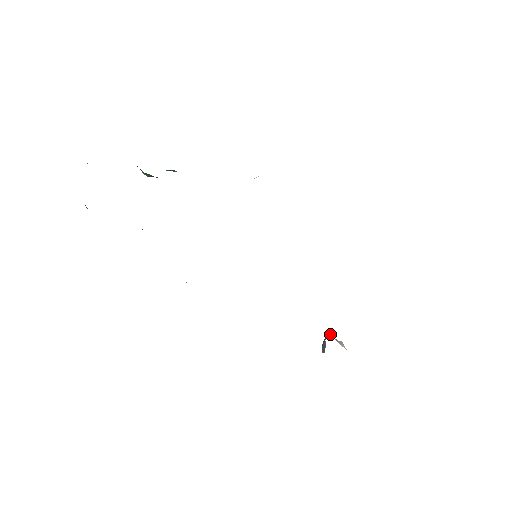
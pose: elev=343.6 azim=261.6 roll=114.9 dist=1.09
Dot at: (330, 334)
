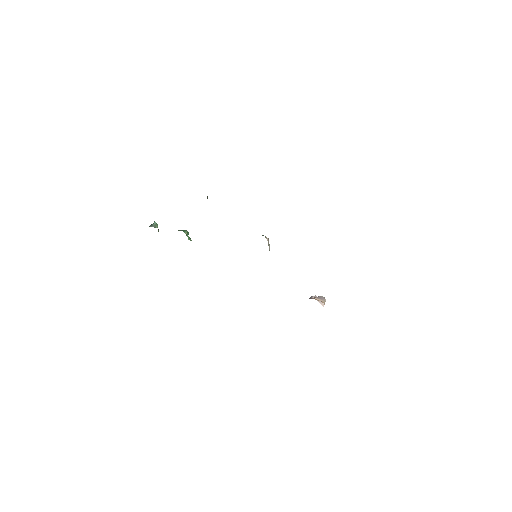
Dot at: (312, 297)
